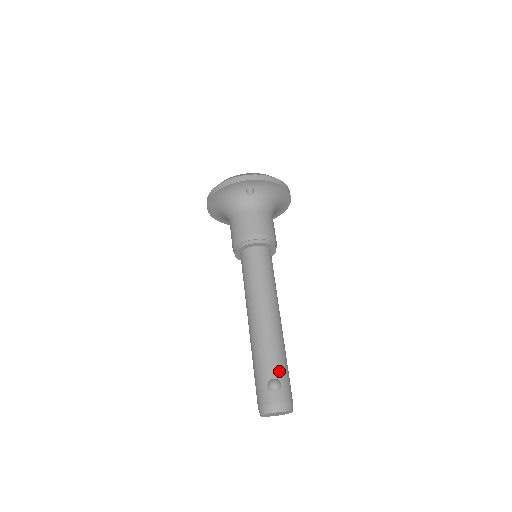
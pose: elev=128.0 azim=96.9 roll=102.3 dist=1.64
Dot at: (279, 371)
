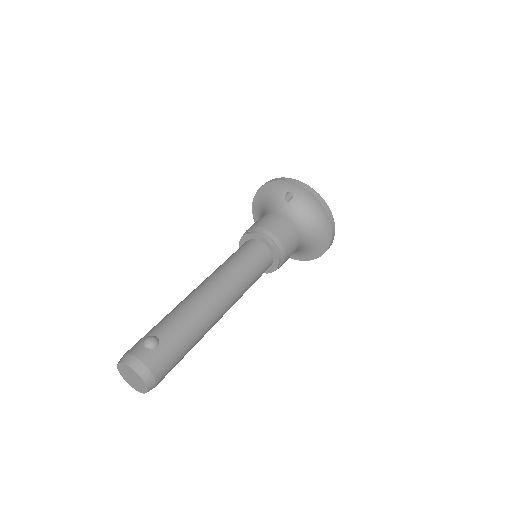
Dot at: (169, 335)
